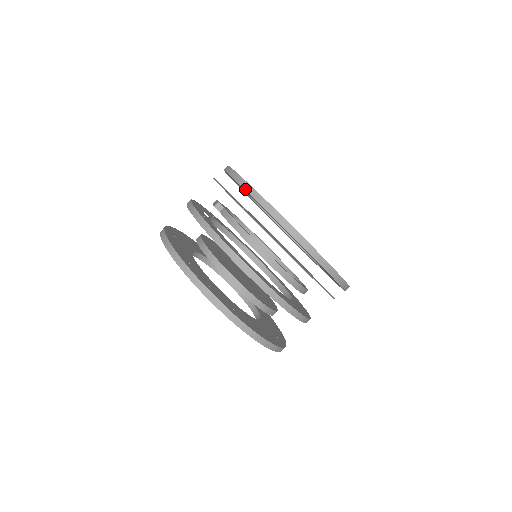
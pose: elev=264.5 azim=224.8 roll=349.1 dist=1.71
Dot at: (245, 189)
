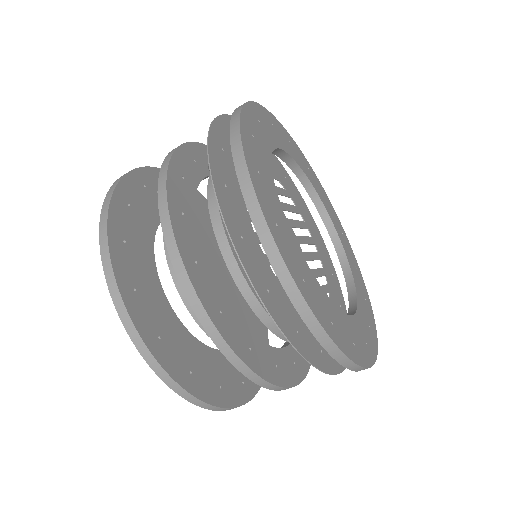
Dot at: (231, 116)
